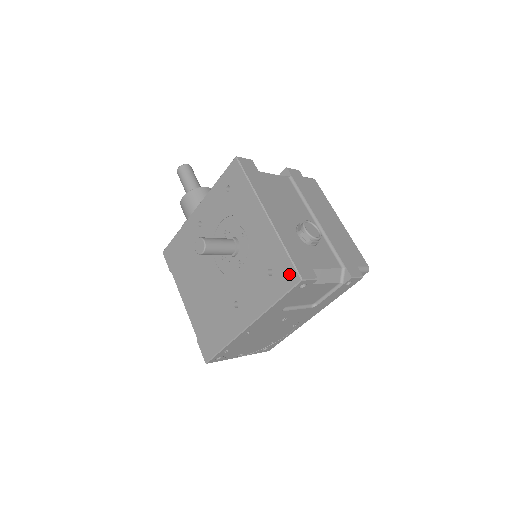
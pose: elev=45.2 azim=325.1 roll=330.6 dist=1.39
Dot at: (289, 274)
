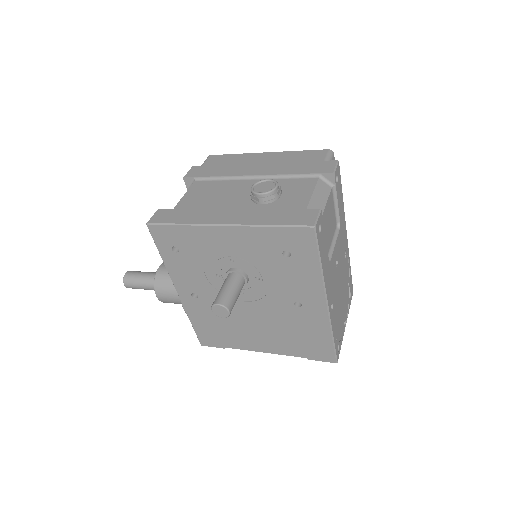
Dot at: (300, 236)
